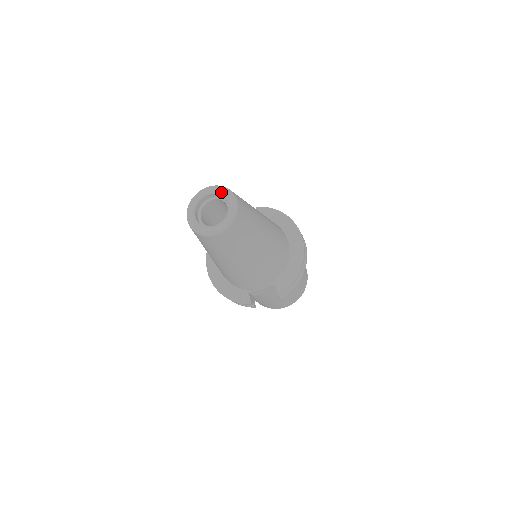
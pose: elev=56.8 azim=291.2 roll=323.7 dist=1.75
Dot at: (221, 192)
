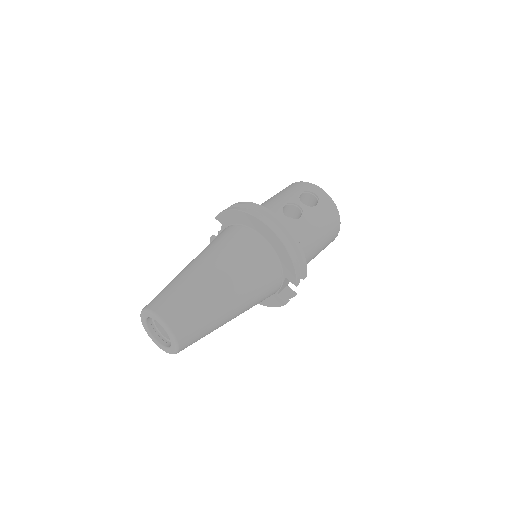
Dot at: (148, 316)
